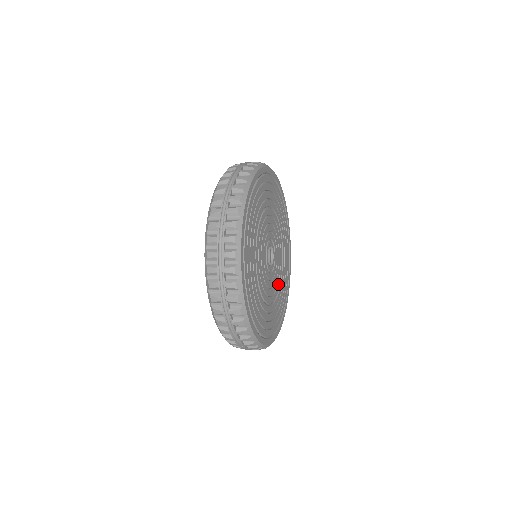
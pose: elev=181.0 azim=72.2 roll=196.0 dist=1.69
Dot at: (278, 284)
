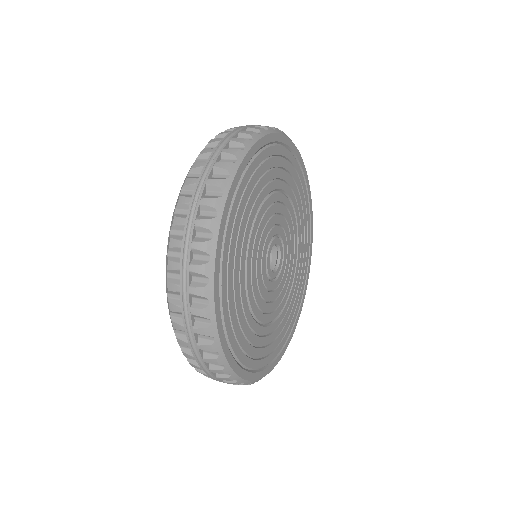
Dot at: (288, 286)
